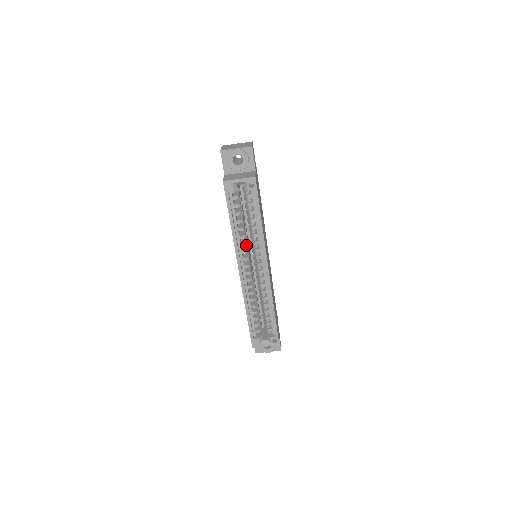
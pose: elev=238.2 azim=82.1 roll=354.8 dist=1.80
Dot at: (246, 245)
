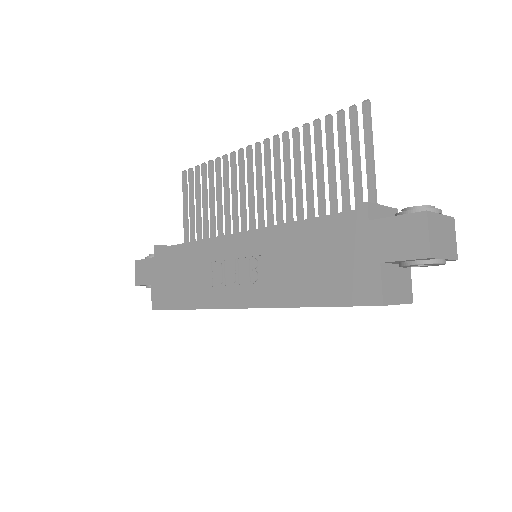
Dot at: occluded
